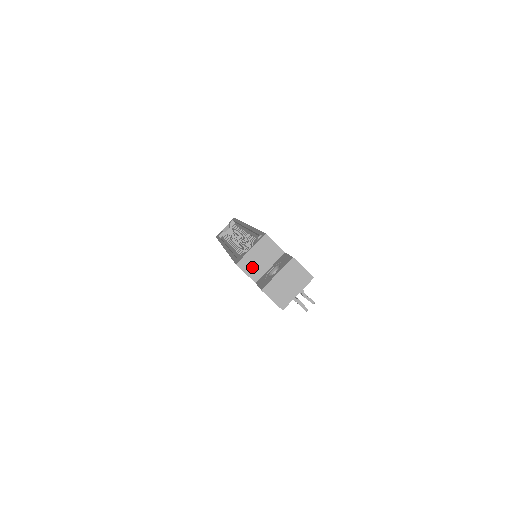
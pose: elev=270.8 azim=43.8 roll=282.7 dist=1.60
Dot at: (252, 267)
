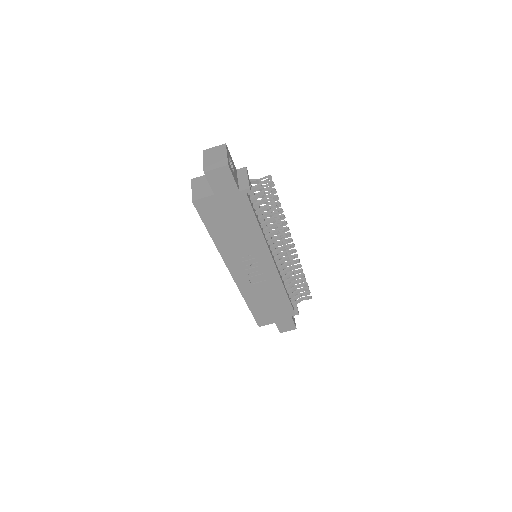
Dot at: (202, 193)
